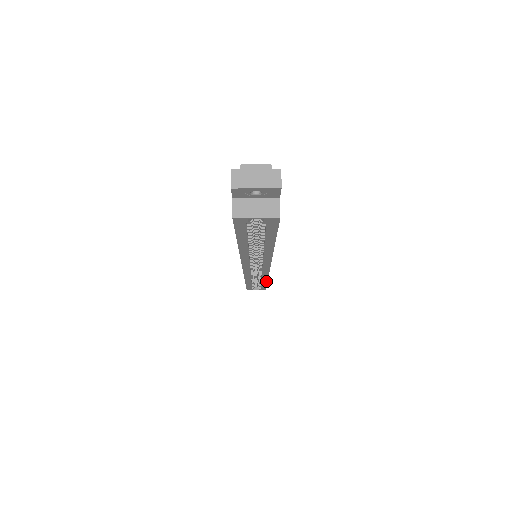
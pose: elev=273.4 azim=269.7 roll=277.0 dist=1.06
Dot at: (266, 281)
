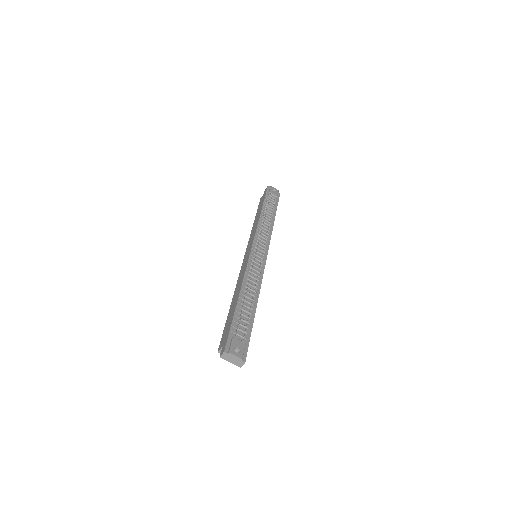
Dot at: occluded
